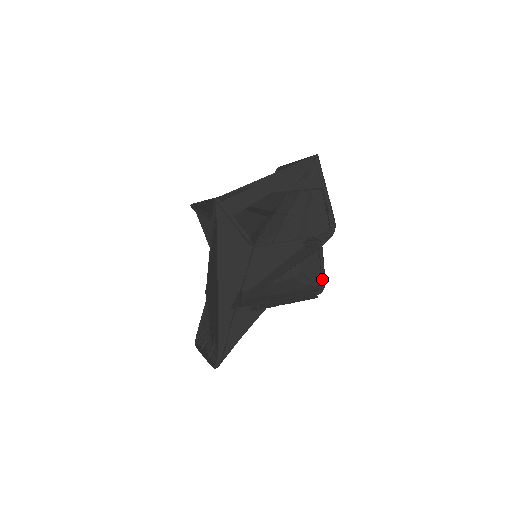
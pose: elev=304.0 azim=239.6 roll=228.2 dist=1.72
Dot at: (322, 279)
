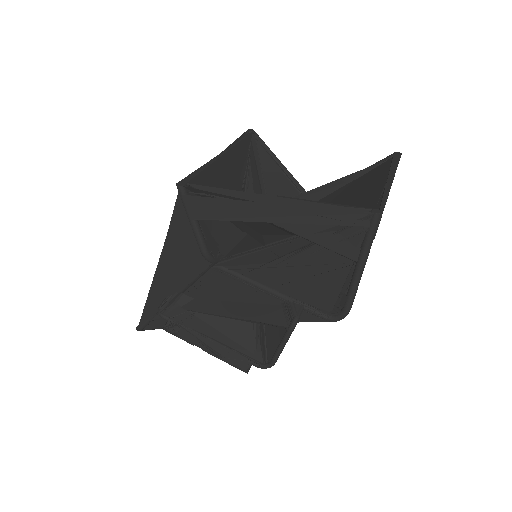
Dot at: (272, 358)
